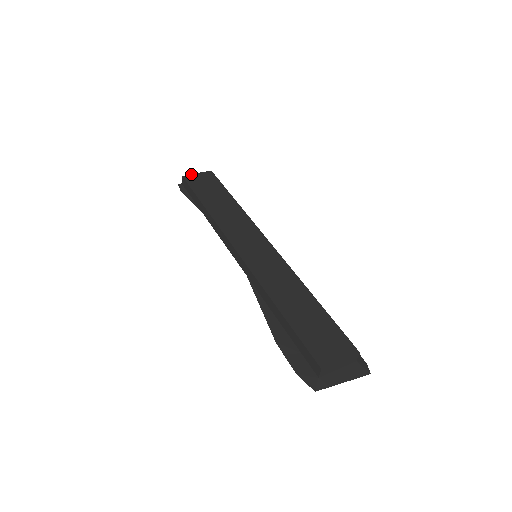
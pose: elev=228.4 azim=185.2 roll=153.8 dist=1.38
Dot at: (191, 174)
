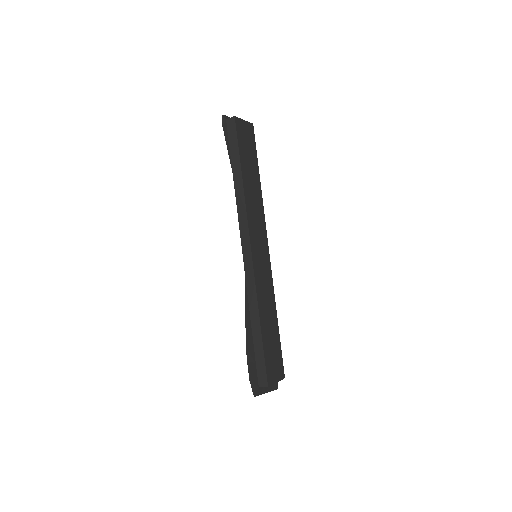
Dot at: occluded
